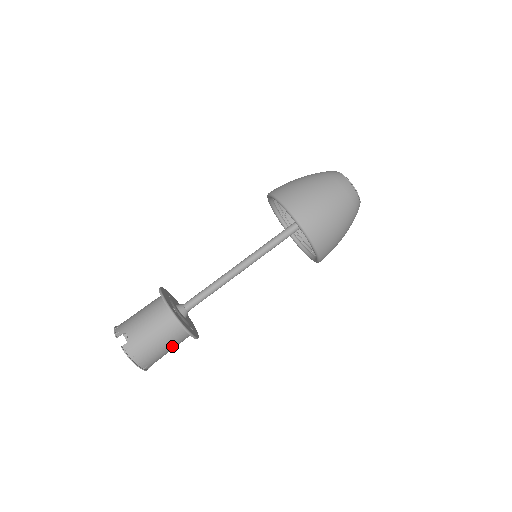
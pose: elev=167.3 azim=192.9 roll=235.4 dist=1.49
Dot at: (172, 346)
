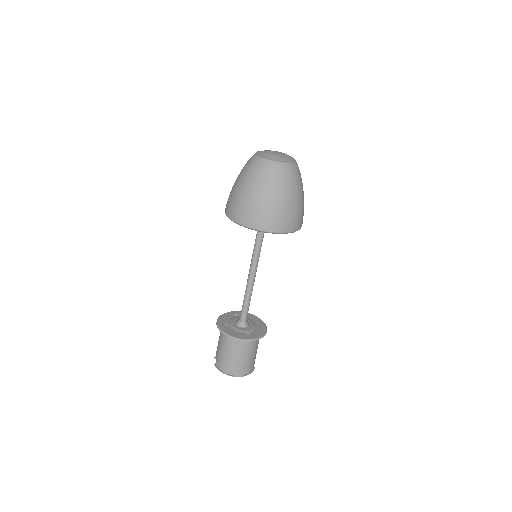
Dot at: (240, 352)
